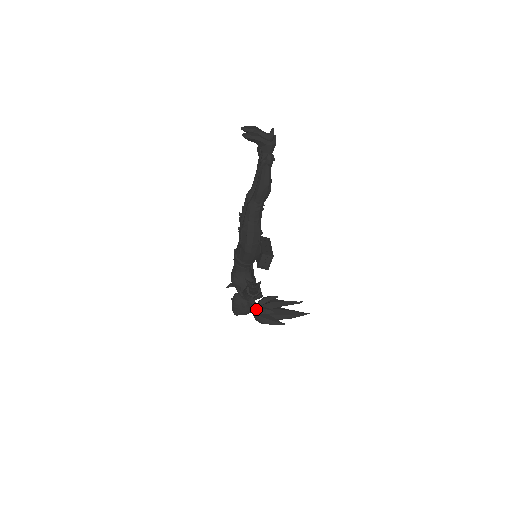
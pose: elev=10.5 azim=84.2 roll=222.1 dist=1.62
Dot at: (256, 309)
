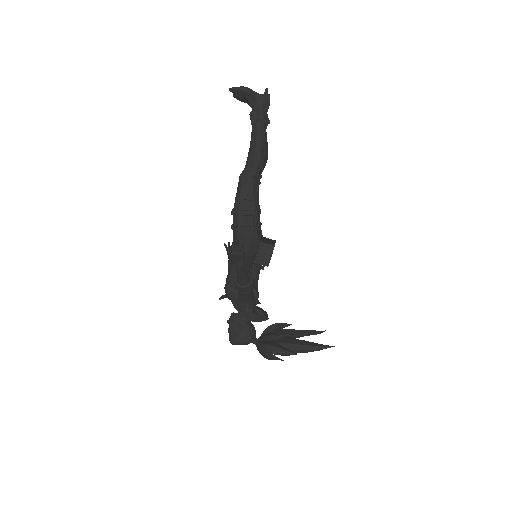
Dot at: (260, 337)
